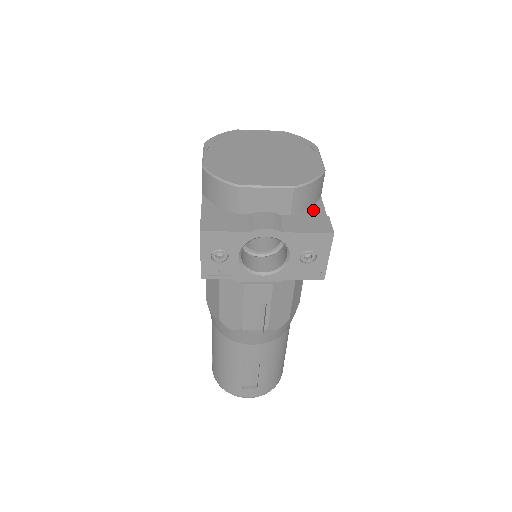
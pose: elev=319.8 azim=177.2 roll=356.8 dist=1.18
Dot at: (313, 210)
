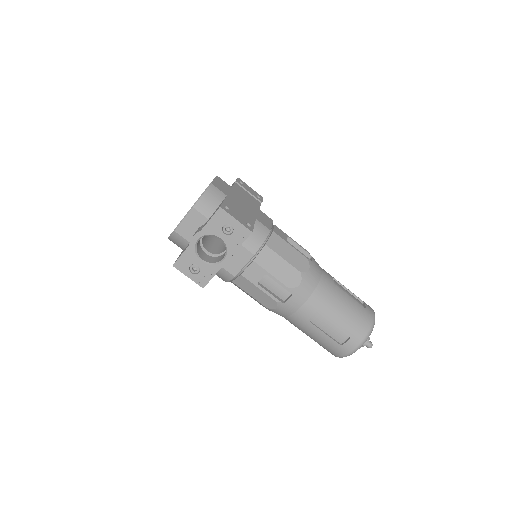
Dot at: occluded
